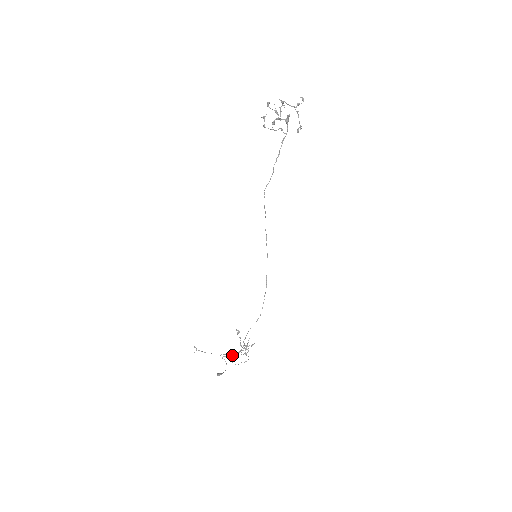
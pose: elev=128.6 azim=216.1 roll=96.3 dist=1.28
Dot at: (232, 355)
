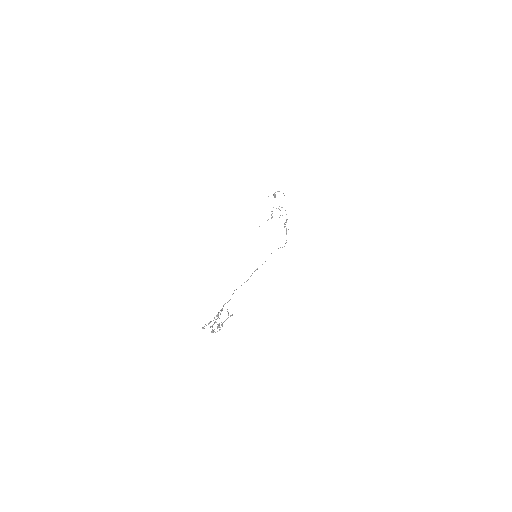
Dot at: (279, 217)
